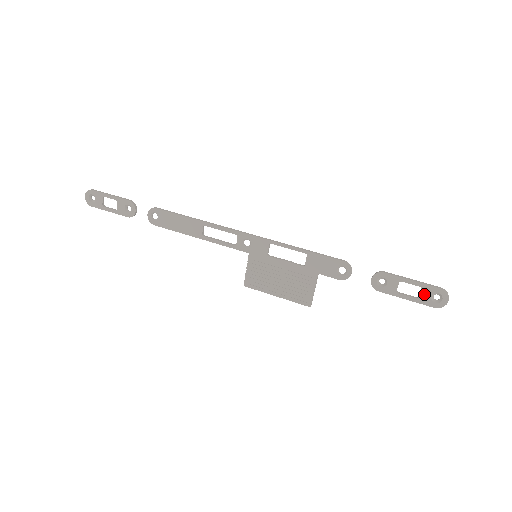
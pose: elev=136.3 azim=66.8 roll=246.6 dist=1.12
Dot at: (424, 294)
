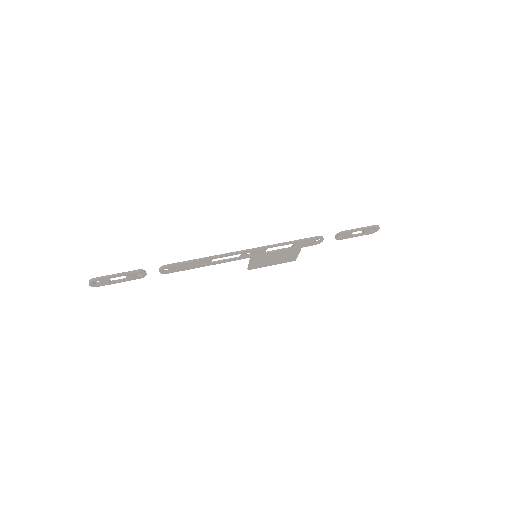
Dot at: (366, 232)
